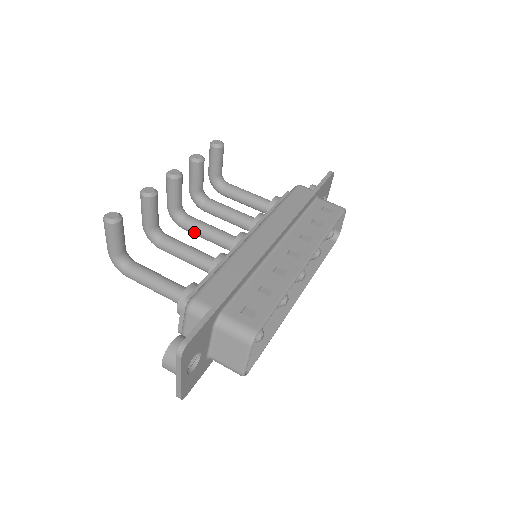
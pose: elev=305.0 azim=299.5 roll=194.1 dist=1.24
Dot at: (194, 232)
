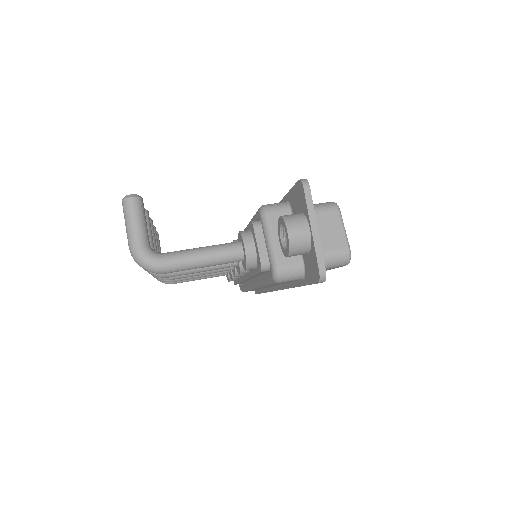
Dot at: occluded
